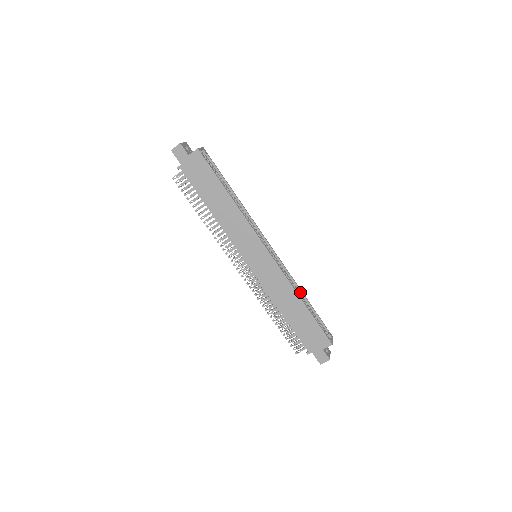
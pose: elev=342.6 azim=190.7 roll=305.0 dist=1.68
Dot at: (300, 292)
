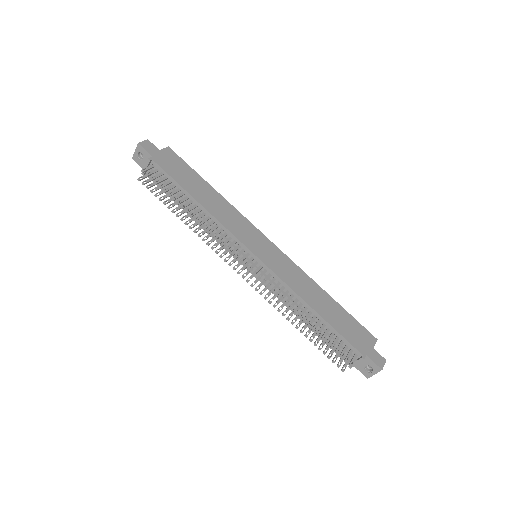
Dot at: occluded
